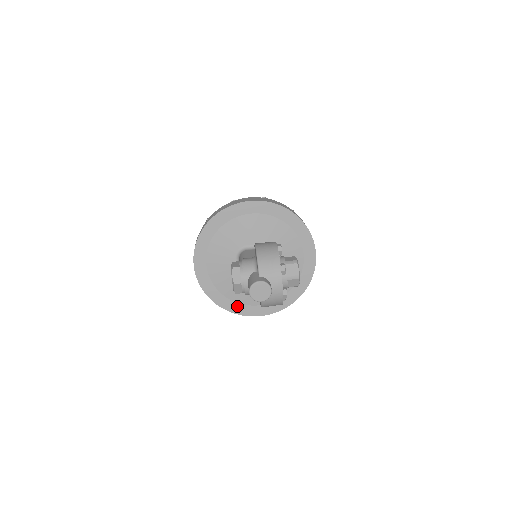
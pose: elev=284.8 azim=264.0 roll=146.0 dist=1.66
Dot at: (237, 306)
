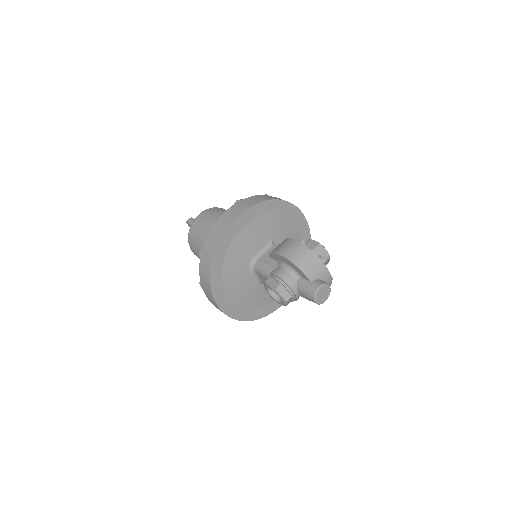
Dot at: (266, 309)
